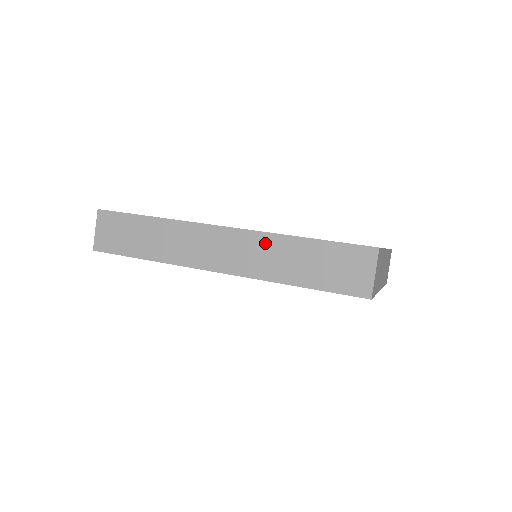
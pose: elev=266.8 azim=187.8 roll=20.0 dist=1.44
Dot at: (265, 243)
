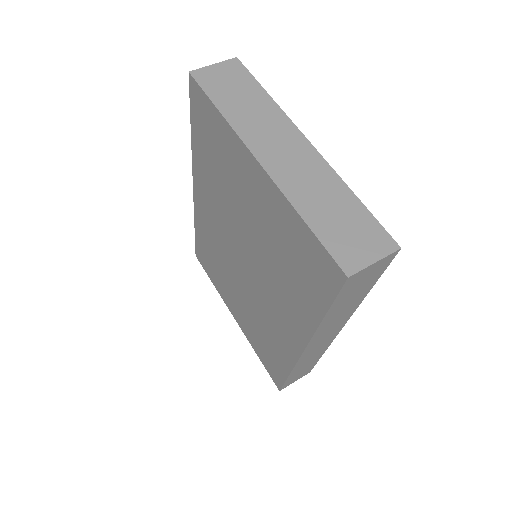
Dot at: occluded
